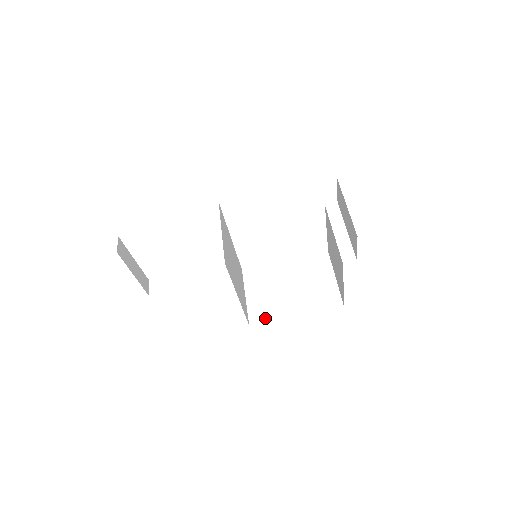
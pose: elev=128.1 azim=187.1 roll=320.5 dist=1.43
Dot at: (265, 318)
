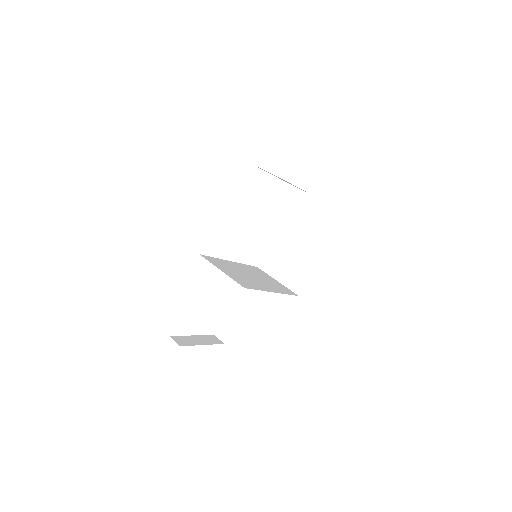
Dot at: (303, 281)
